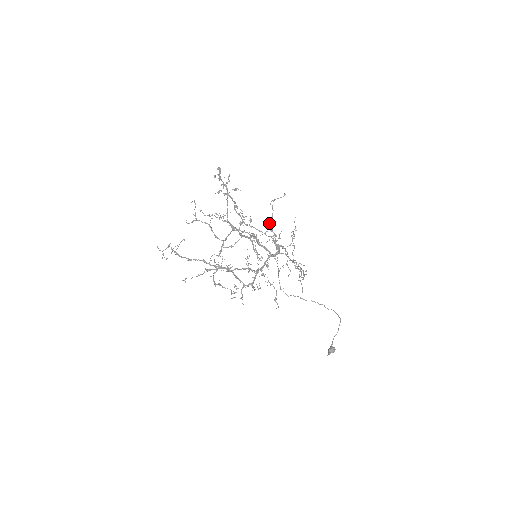
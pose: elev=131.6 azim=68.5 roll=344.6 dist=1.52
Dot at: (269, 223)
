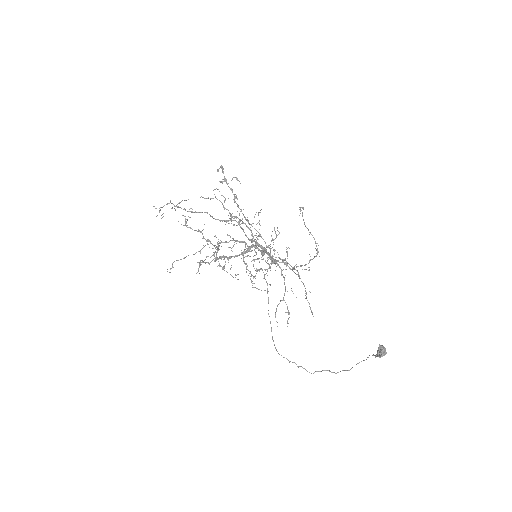
Dot at: occluded
